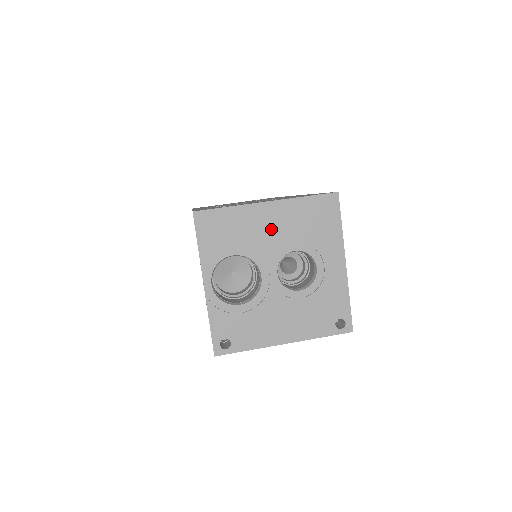
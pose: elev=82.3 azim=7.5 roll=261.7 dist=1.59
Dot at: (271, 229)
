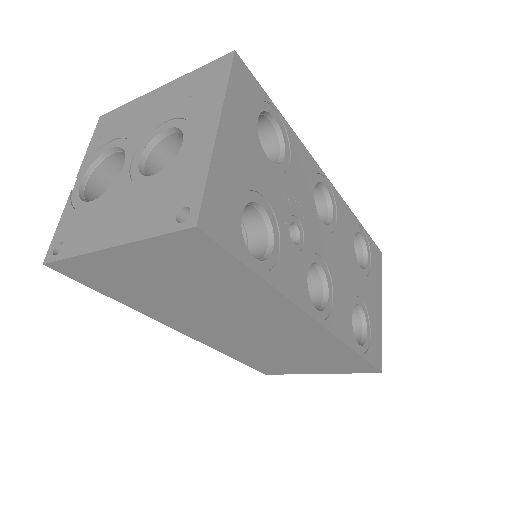
Dot at: (153, 112)
